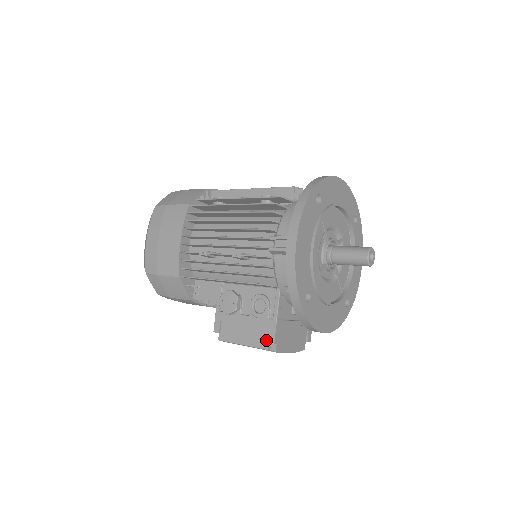
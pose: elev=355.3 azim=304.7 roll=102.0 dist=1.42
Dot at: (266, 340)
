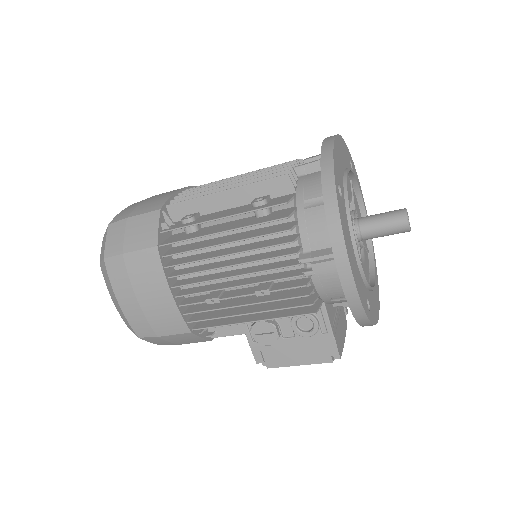
Dot at: (327, 354)
